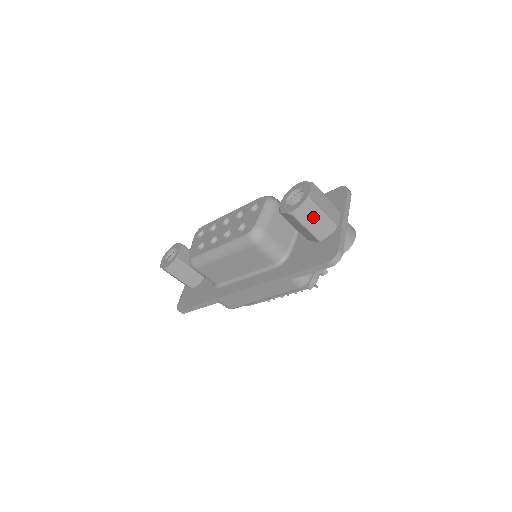
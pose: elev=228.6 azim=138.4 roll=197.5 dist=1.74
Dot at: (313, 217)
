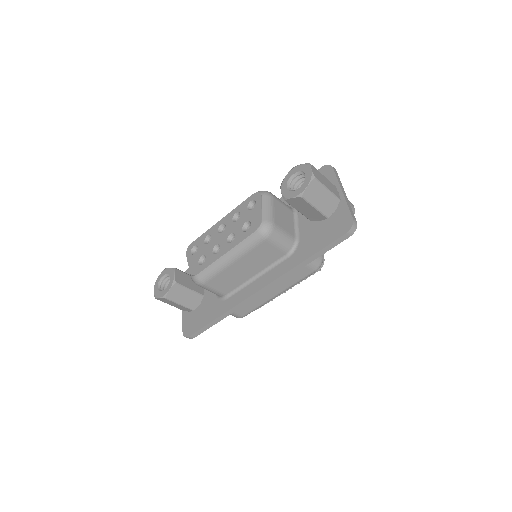
Dot at: (319, 195)
